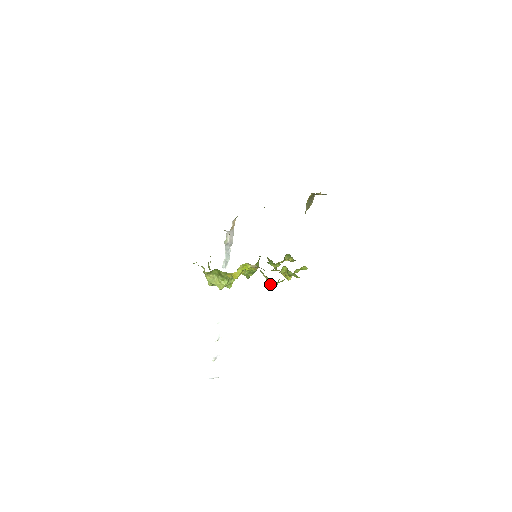
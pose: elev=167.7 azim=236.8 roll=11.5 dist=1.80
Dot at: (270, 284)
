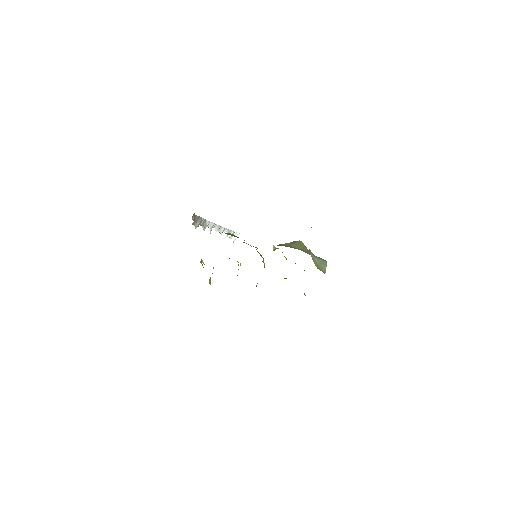
Dot at: occluded
